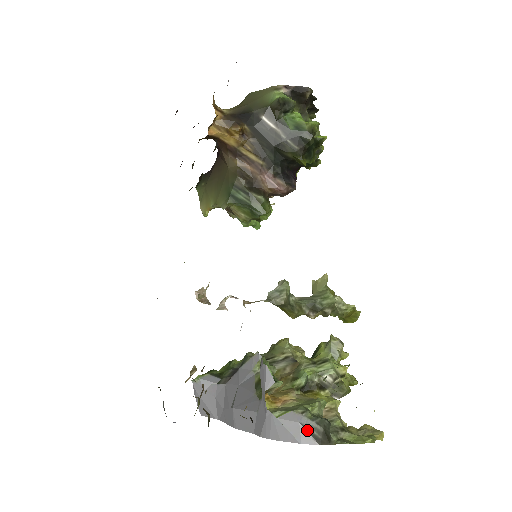
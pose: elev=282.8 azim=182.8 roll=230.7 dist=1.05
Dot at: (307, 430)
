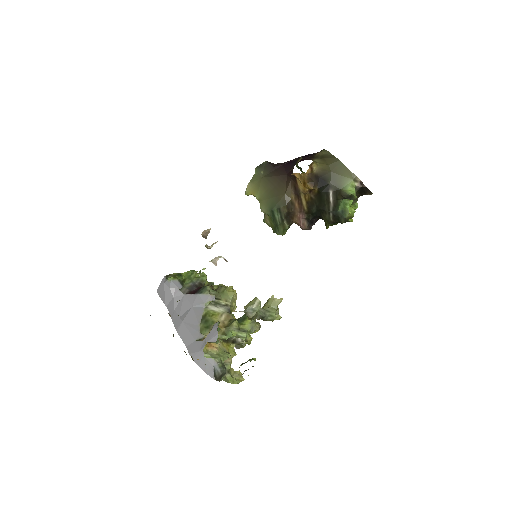
Dot at: (214, 371)
